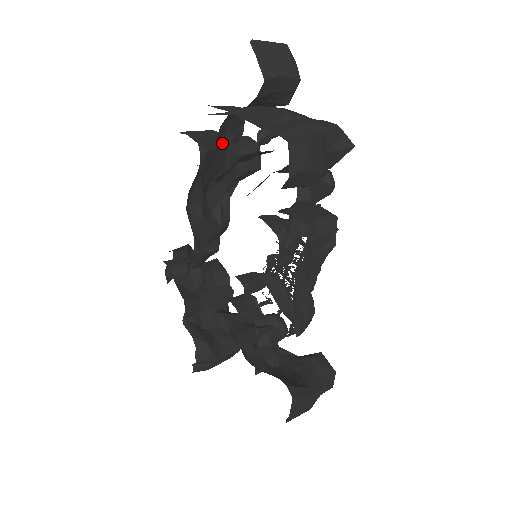
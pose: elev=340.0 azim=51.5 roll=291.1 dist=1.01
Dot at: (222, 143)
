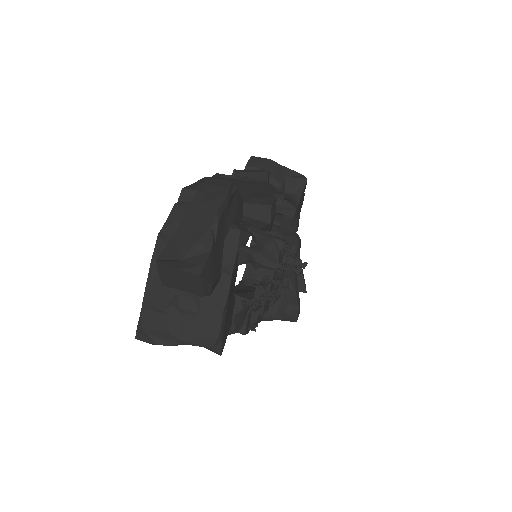
Dot at: occluded
